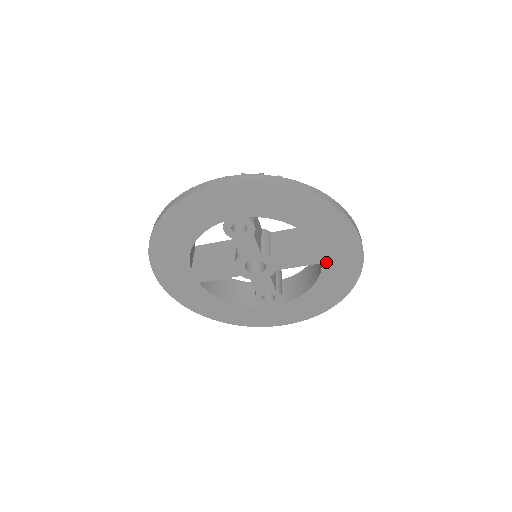
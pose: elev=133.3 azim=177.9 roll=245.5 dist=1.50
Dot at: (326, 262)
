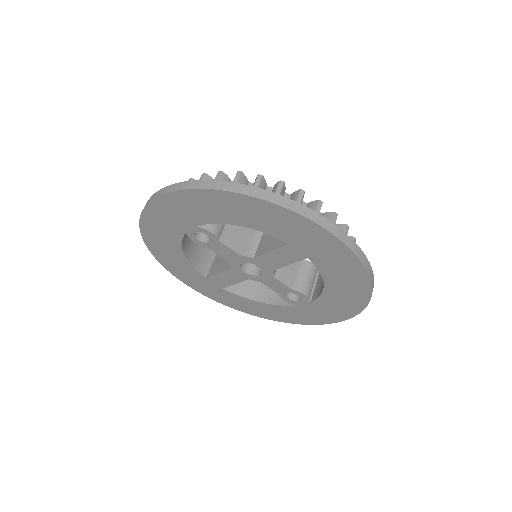
Dot at: (311, 256)
